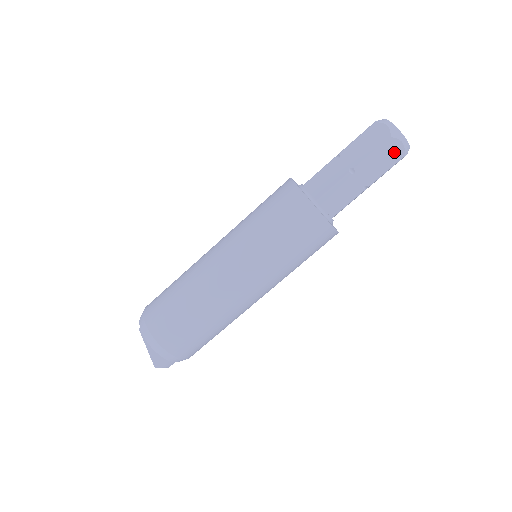
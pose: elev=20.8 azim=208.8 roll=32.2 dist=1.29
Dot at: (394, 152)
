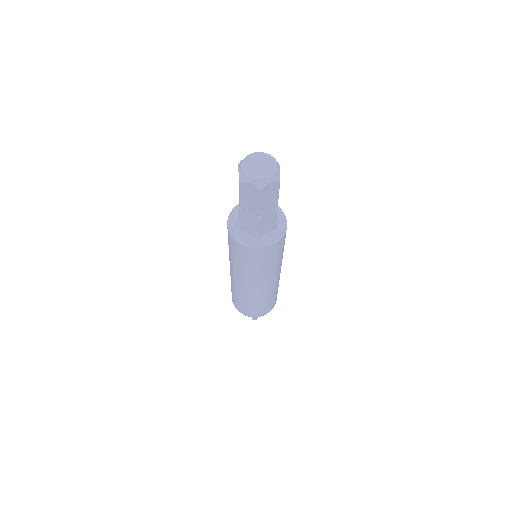
Dot at: (251, 190)
